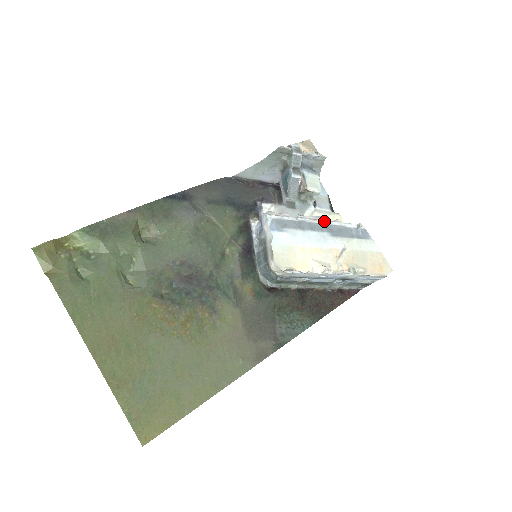
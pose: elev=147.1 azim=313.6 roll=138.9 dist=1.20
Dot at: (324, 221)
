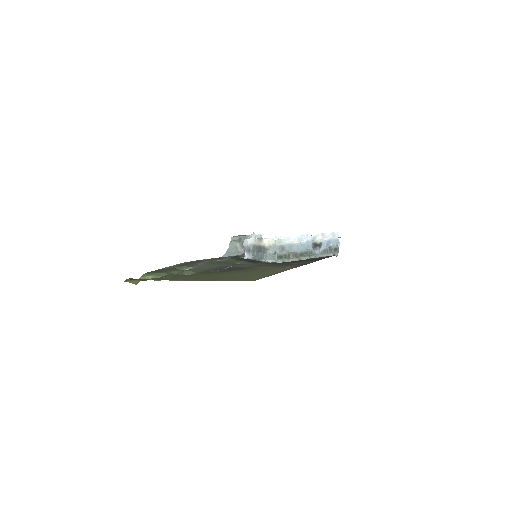
Dot at: occluded
